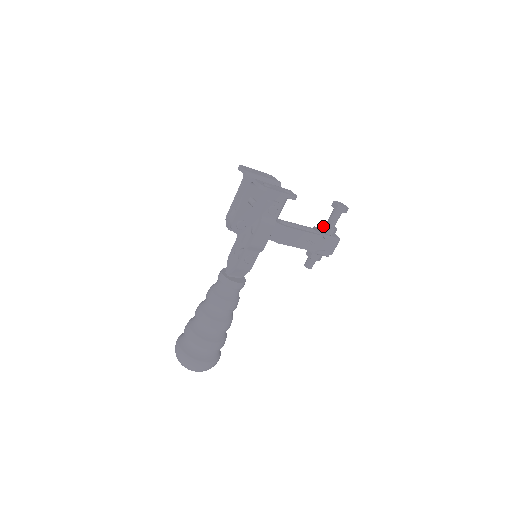
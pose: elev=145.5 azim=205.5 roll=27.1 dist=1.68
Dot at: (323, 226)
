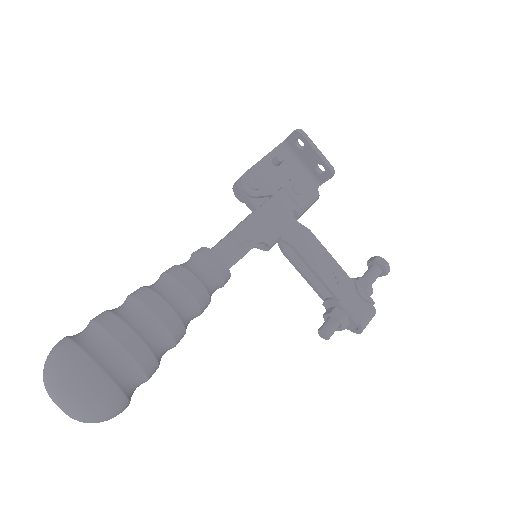
Dot at: occluded
